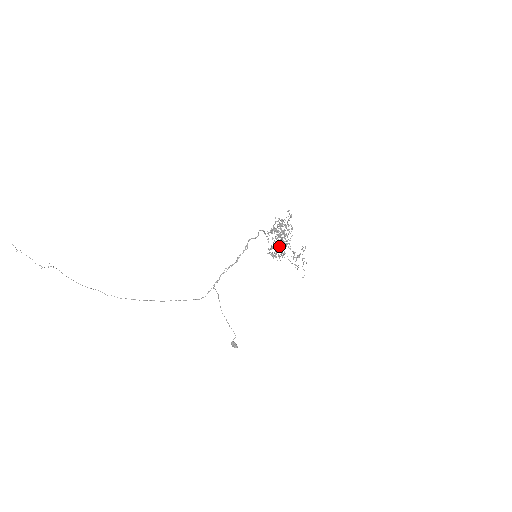
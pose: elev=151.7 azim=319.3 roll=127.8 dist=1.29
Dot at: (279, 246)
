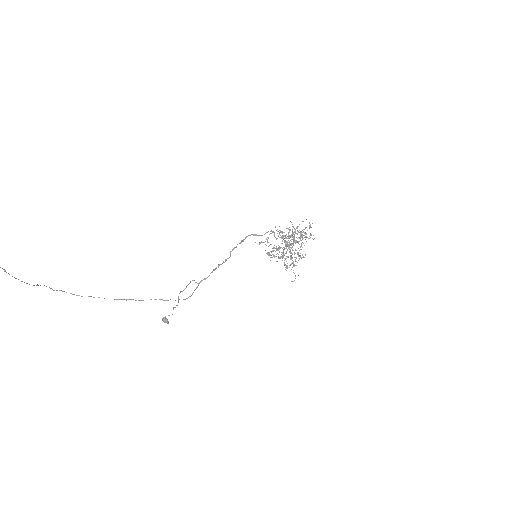
Dot at: (283, 250)
